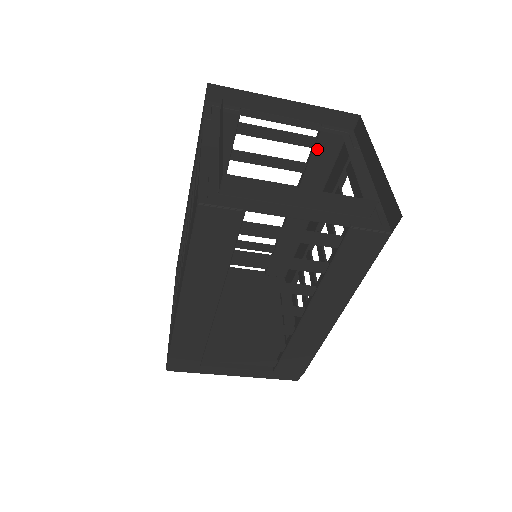
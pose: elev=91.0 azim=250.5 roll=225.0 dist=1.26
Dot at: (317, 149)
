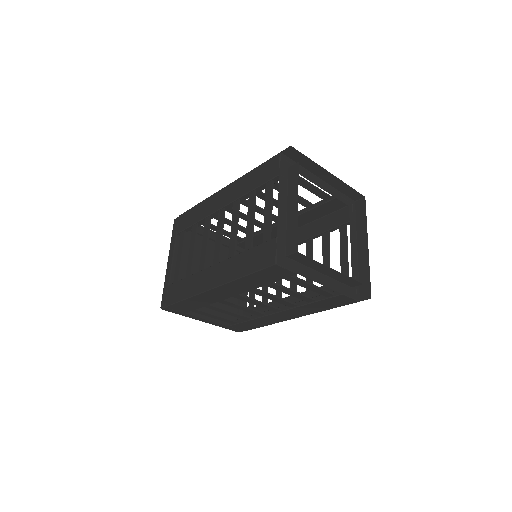
Dot at: (328, 203)
